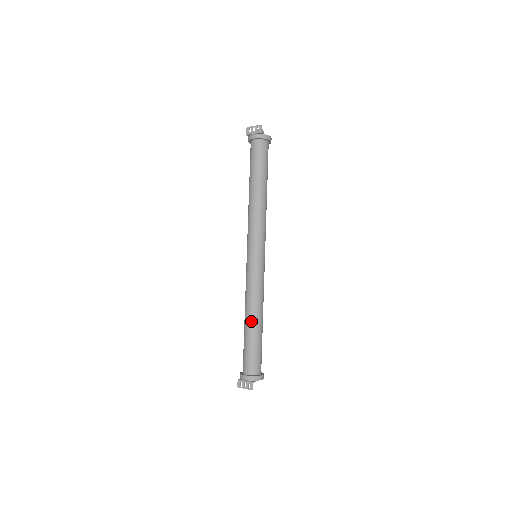
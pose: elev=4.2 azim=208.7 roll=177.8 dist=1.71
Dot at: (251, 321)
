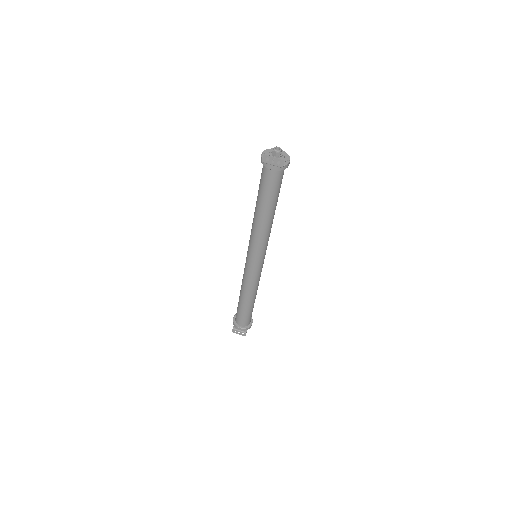
Dot at: (248, 301)
